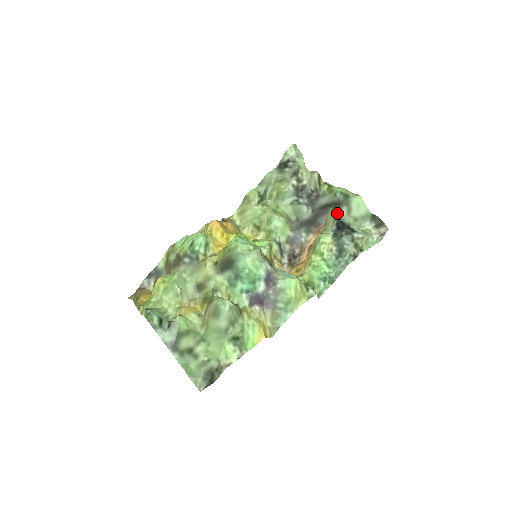
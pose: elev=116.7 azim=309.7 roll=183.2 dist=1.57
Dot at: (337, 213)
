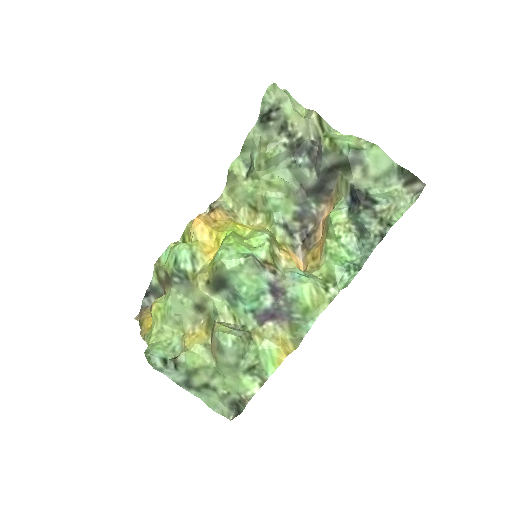
Dot at: (348, 178)
